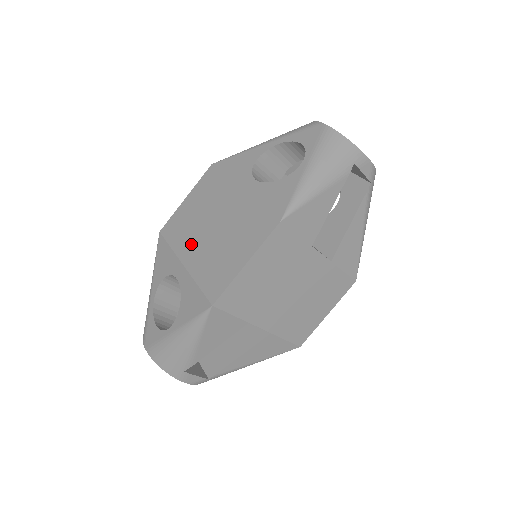
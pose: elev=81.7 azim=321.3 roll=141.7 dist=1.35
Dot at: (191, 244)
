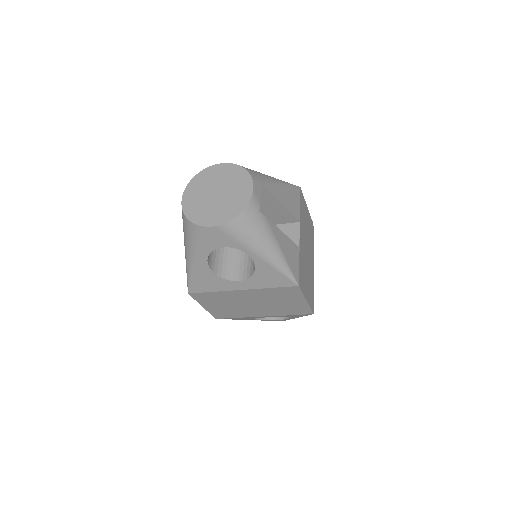
Dot at: (252, 312)
